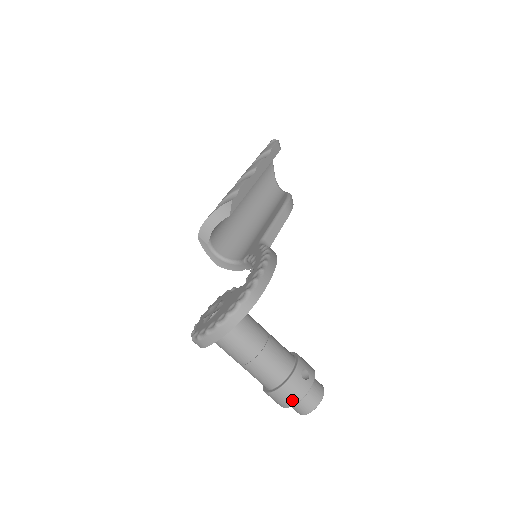
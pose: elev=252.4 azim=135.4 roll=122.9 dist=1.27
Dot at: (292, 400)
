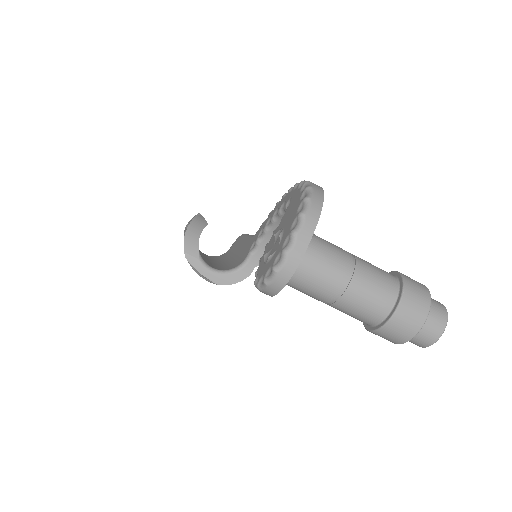
Dot at: (423, 304)
